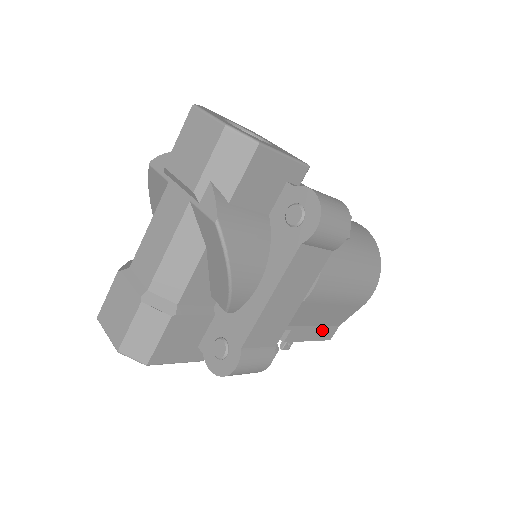
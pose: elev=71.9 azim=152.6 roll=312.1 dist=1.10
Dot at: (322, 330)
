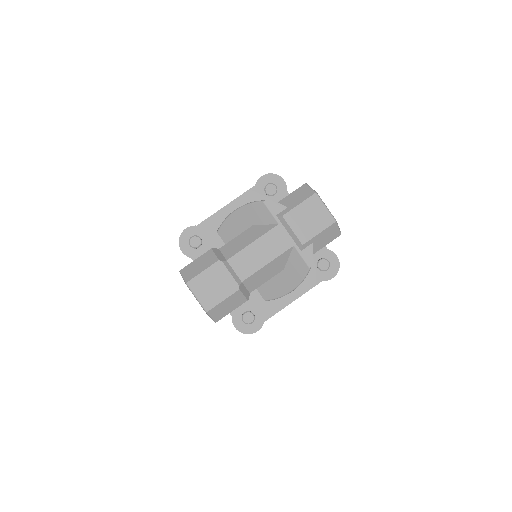
Dot at: occluded
